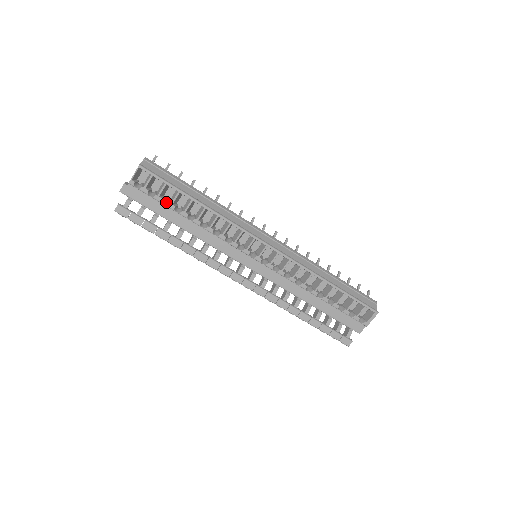
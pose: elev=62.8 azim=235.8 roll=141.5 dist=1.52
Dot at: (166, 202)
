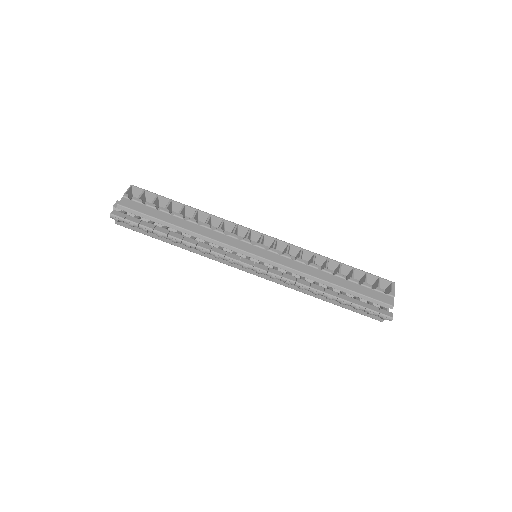
Dot at: (159, 211)
